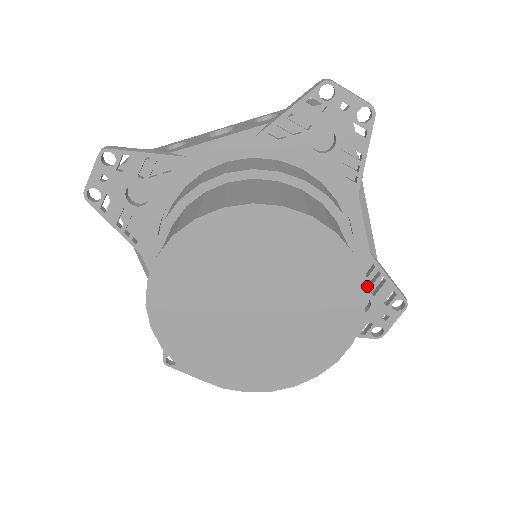
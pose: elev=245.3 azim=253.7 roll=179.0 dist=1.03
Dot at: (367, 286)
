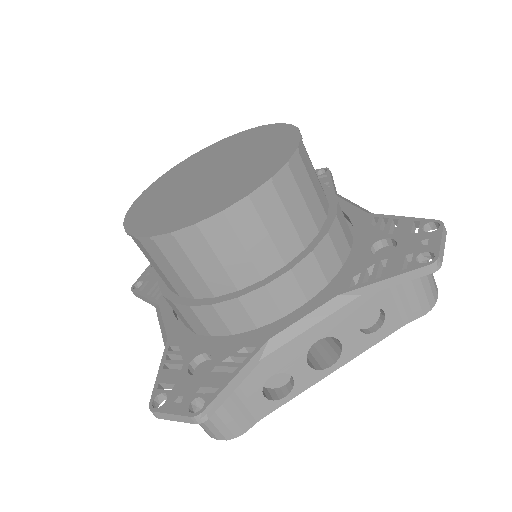
Dot at: (380, 232)
